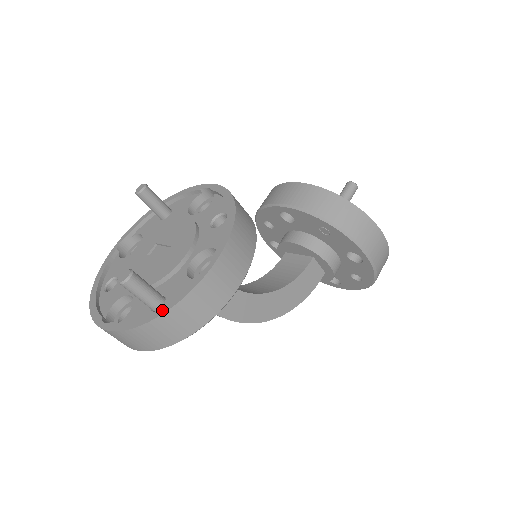
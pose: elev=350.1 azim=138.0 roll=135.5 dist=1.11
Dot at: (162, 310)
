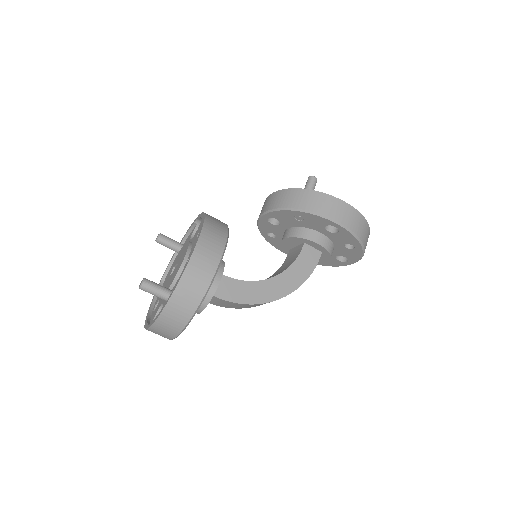
Dot at: (169, 297)
